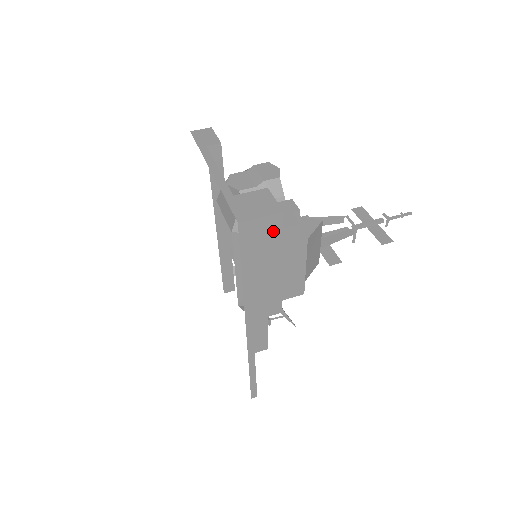
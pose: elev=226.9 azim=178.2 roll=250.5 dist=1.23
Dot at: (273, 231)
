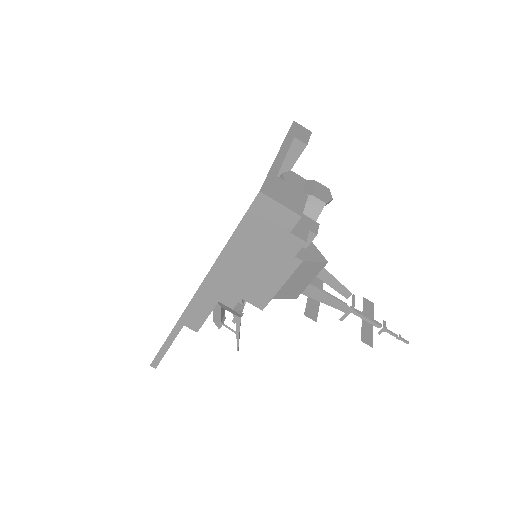
Dot at: (281, 226)
